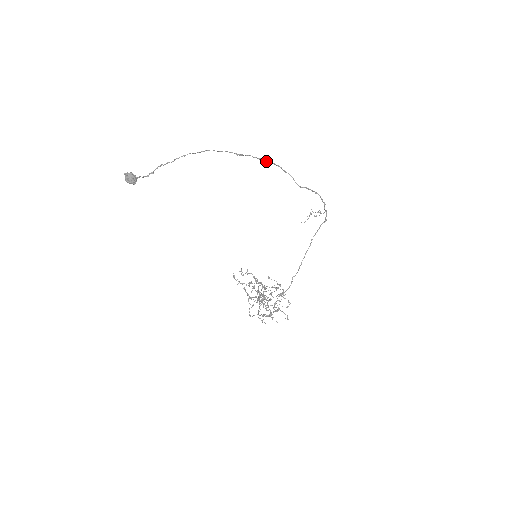
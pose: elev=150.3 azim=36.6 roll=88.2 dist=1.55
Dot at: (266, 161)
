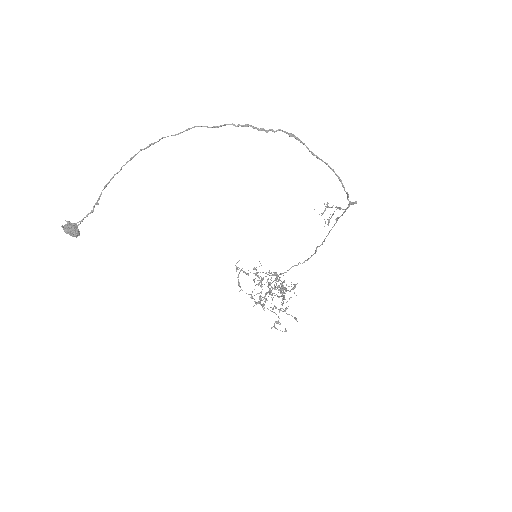
Dot at: (257, 129)
